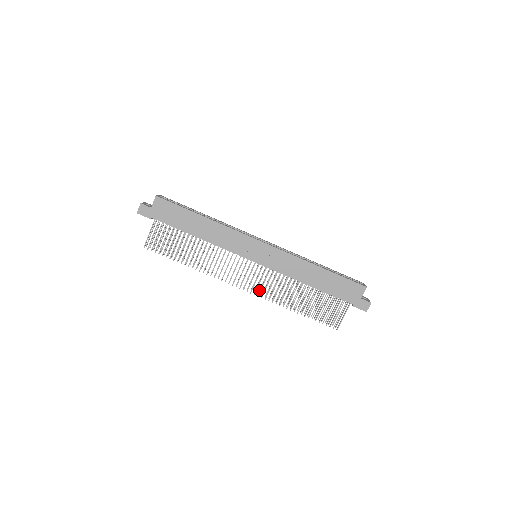
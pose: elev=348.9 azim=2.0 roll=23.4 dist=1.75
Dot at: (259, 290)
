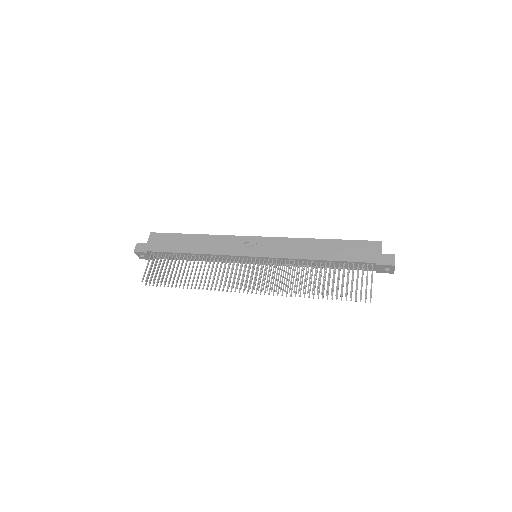
Dot at: (269, 290)
